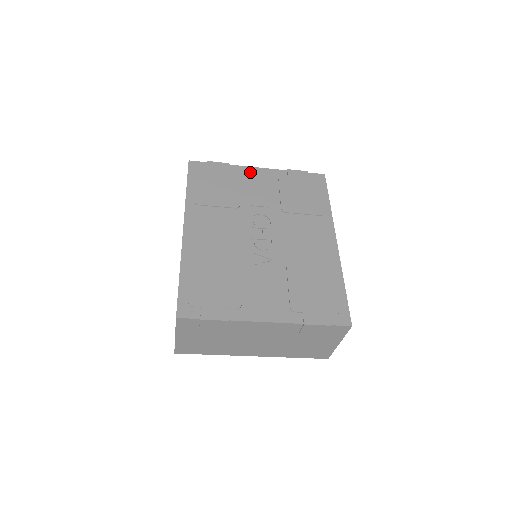
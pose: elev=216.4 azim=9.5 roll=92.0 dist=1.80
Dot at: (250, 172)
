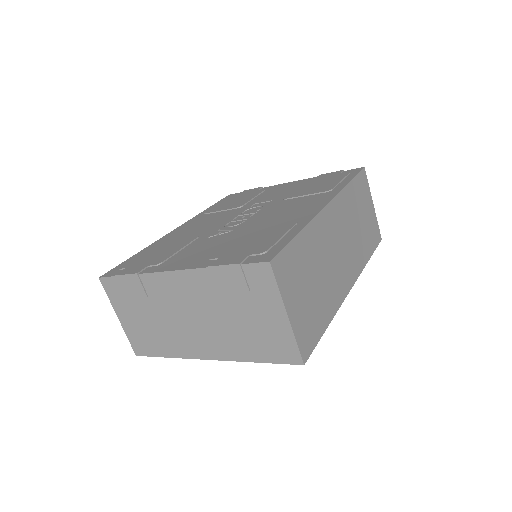
Dot at: (278, 186)
